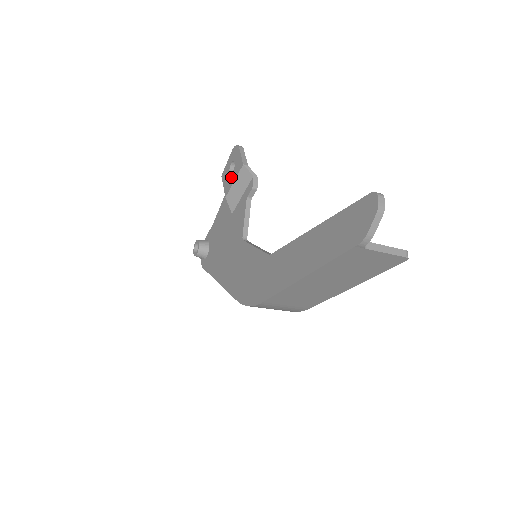
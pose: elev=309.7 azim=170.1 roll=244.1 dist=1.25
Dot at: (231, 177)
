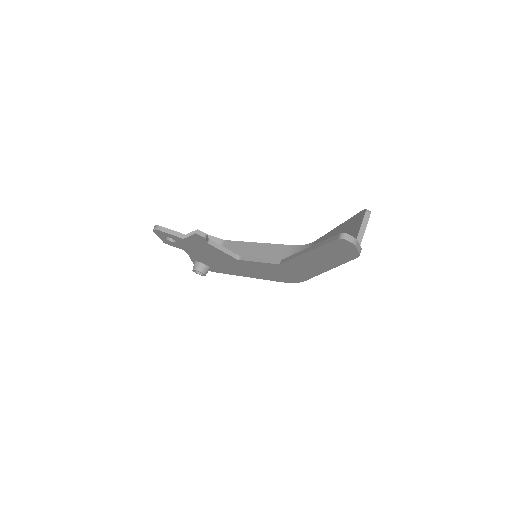
Dot at: (179, 245)
